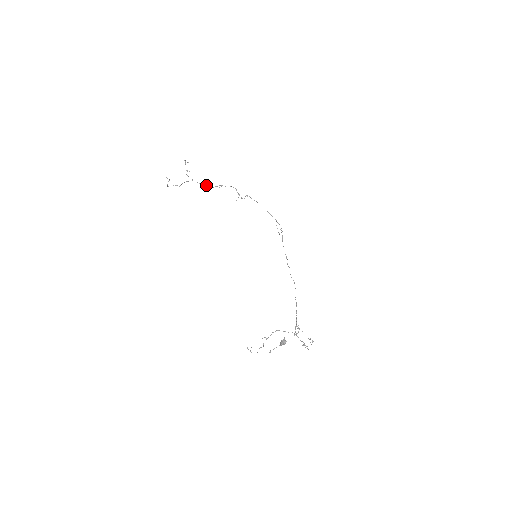
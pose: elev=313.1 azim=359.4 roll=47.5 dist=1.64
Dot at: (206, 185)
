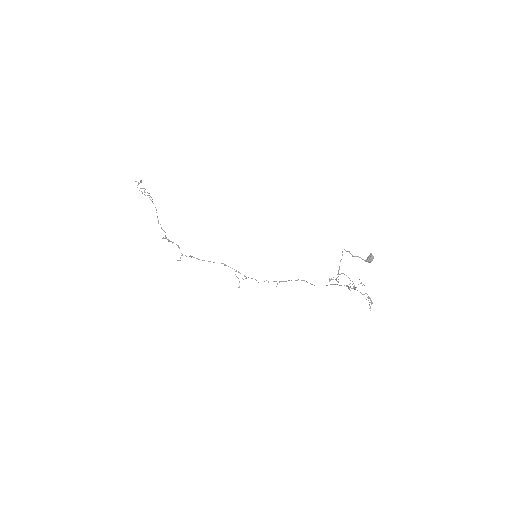
Dot at: (158, 223)
